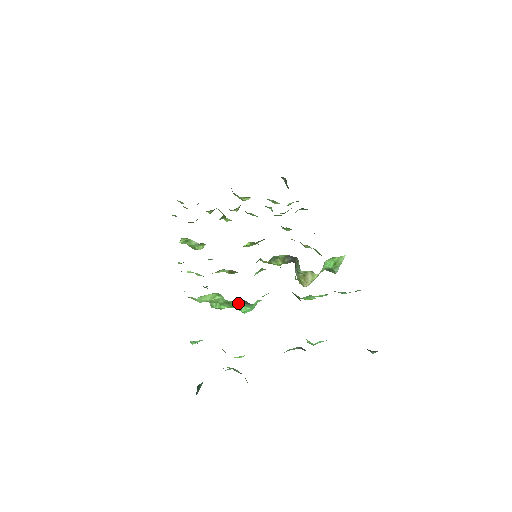
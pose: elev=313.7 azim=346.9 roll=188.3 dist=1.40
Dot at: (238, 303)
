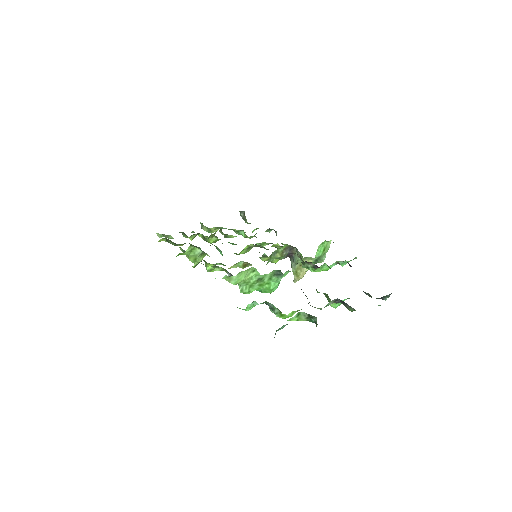
Dot at: (270, 277)
